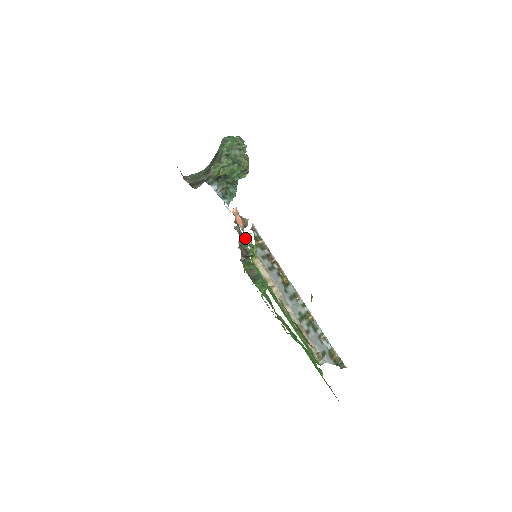
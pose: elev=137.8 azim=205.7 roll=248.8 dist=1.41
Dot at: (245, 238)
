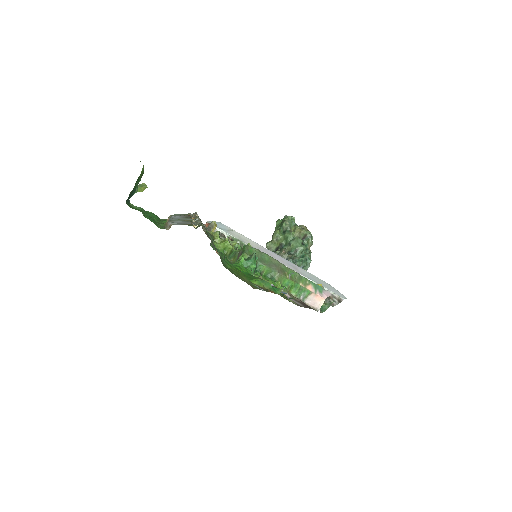
Dot at: occluded
